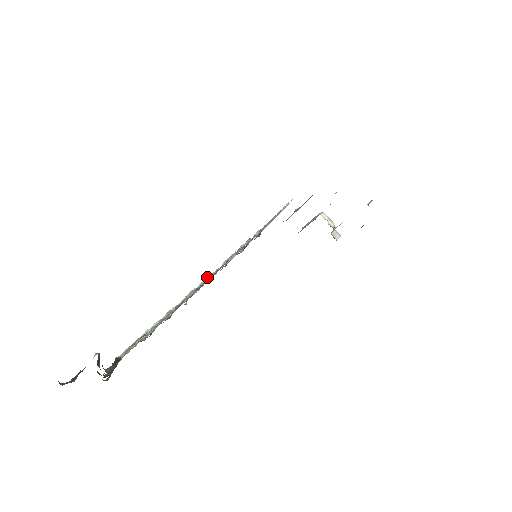
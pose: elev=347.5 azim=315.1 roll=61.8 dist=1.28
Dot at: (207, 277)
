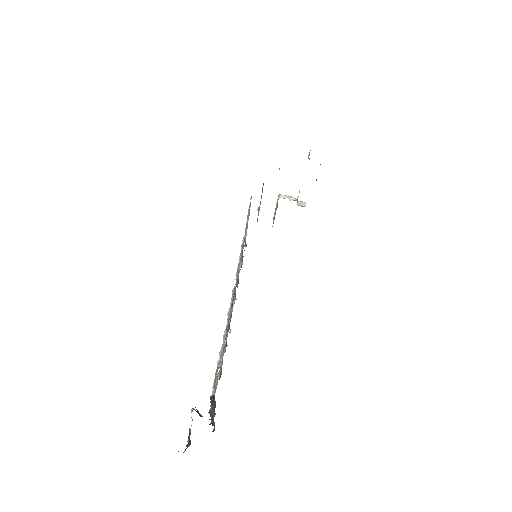
Dot at: occluded
